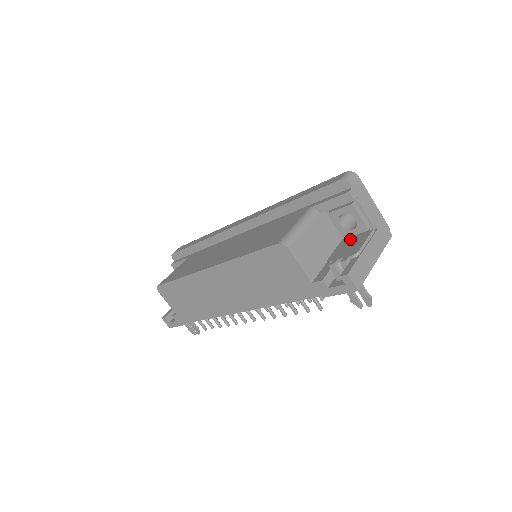
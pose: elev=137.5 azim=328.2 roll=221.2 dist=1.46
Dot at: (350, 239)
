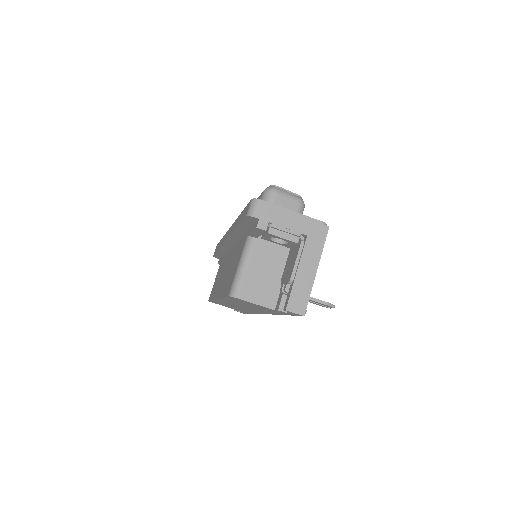
Dot at: (292, 251)
